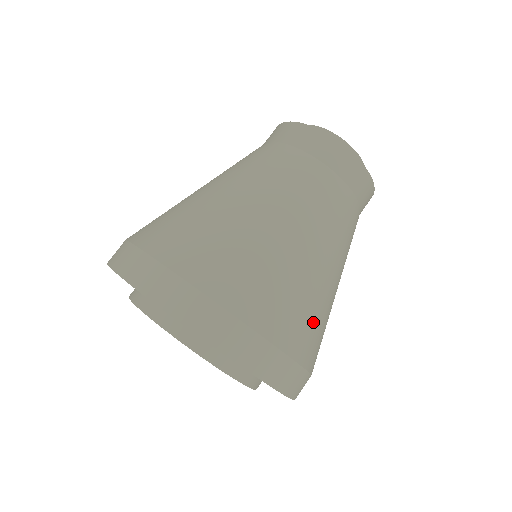
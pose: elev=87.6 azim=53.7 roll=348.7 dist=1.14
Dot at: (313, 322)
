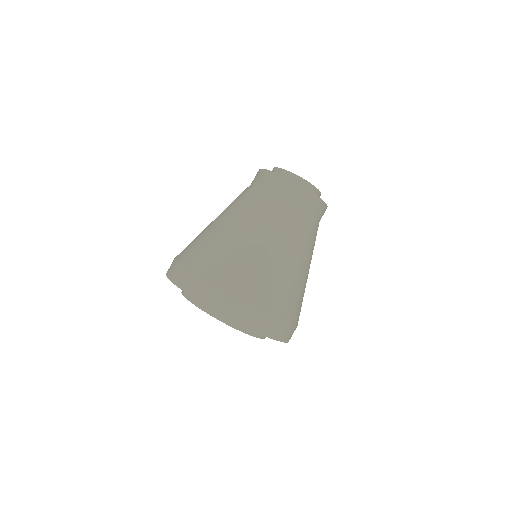
Dot at: (296, 300)
